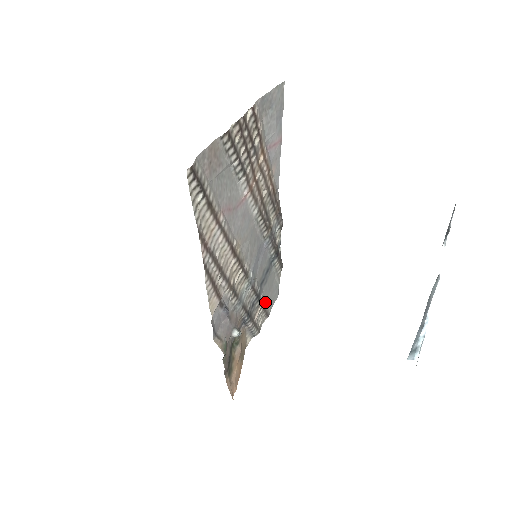
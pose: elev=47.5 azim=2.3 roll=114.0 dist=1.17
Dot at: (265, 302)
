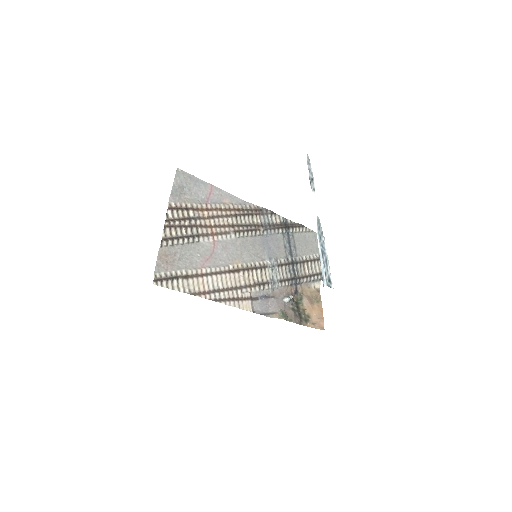
Dot at: (309, 256)
